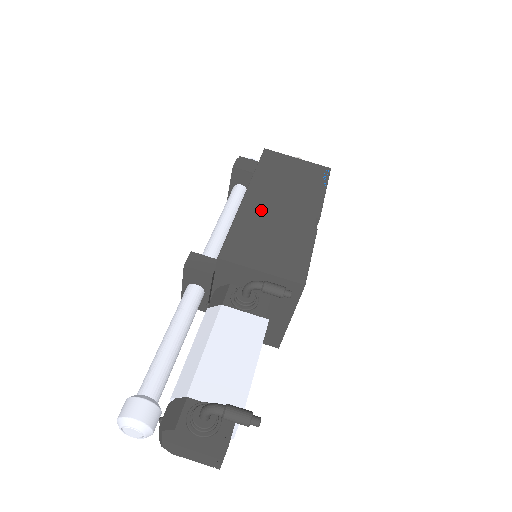
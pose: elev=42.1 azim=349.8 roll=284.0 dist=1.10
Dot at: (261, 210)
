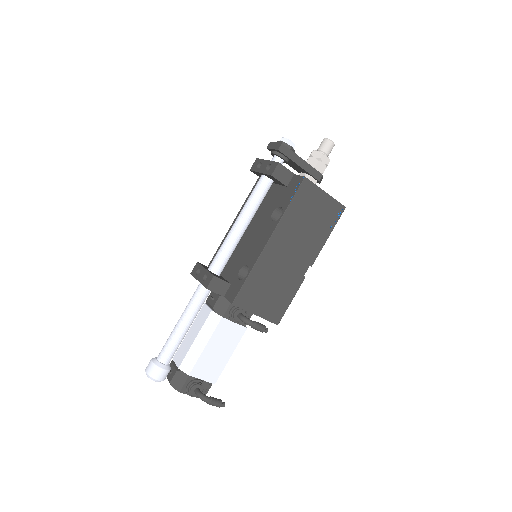
Dot at: (275, 257)
